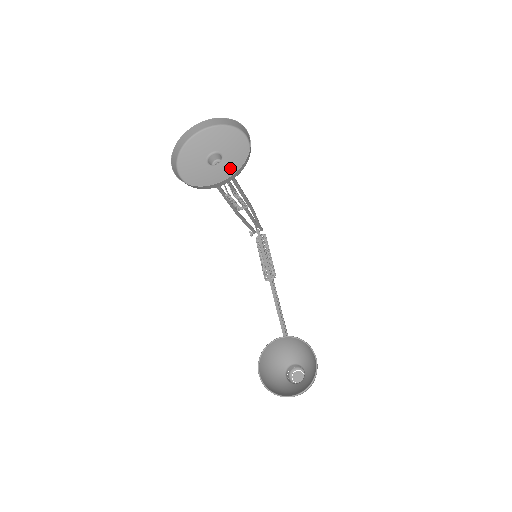
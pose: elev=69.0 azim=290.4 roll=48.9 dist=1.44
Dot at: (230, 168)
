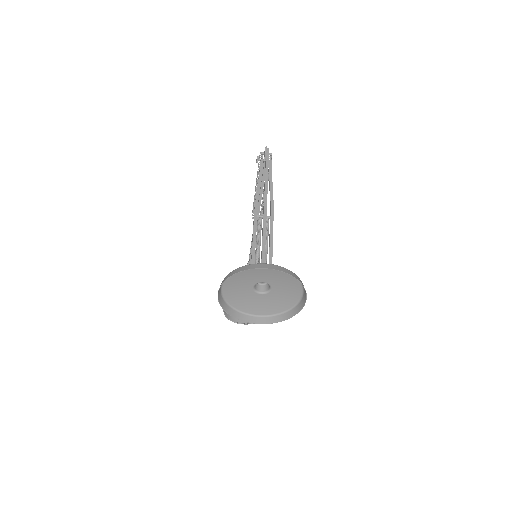
Dot at: (273, 304)
